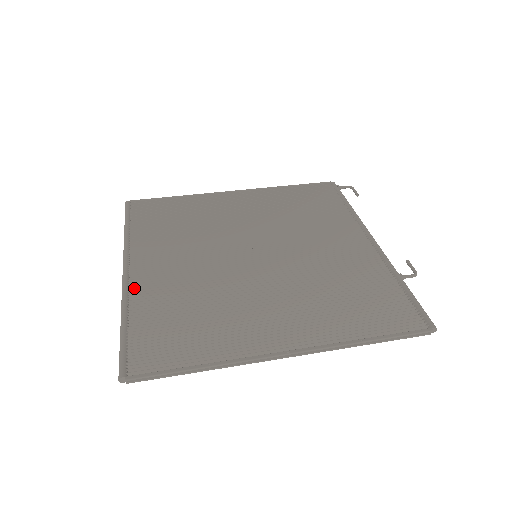
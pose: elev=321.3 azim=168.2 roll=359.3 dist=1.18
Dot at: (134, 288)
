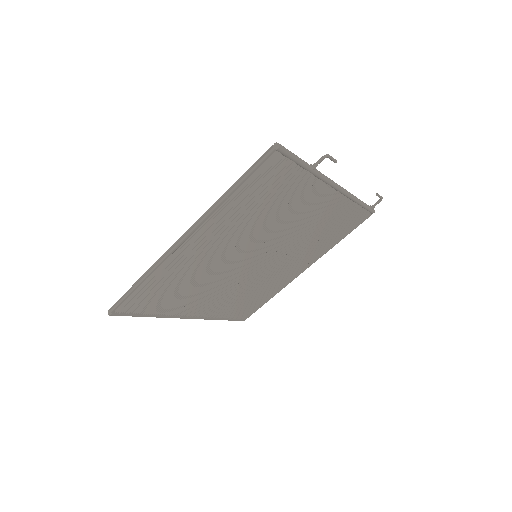
Dot at: occluded
